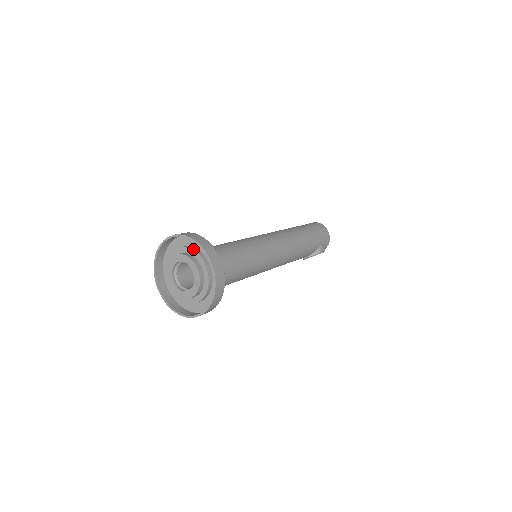
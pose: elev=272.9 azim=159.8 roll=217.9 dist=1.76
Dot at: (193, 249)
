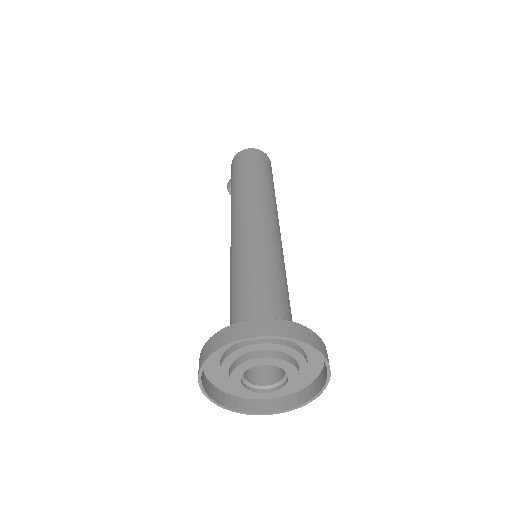
Dot at: occluded
